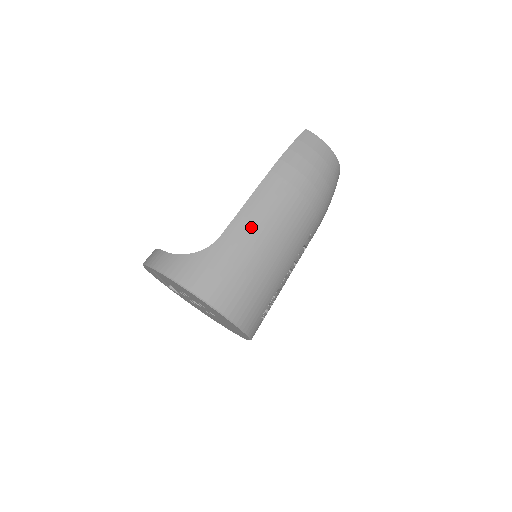
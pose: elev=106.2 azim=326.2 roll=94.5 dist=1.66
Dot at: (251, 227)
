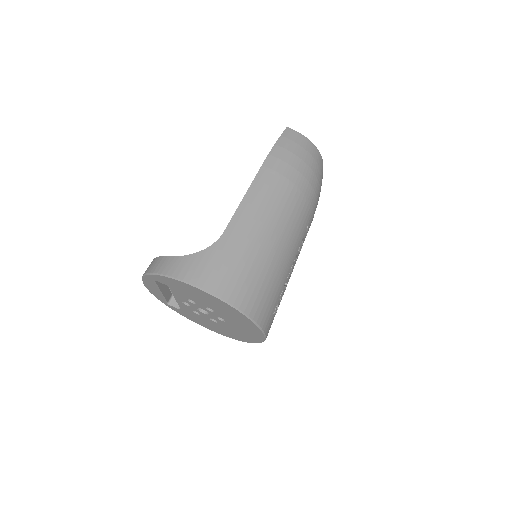
Dot at: (253, 220)
